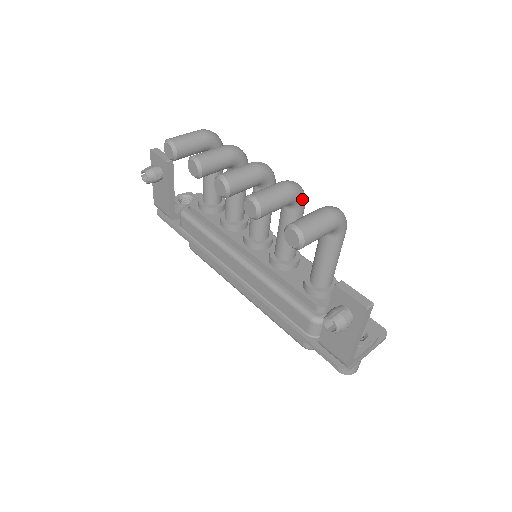
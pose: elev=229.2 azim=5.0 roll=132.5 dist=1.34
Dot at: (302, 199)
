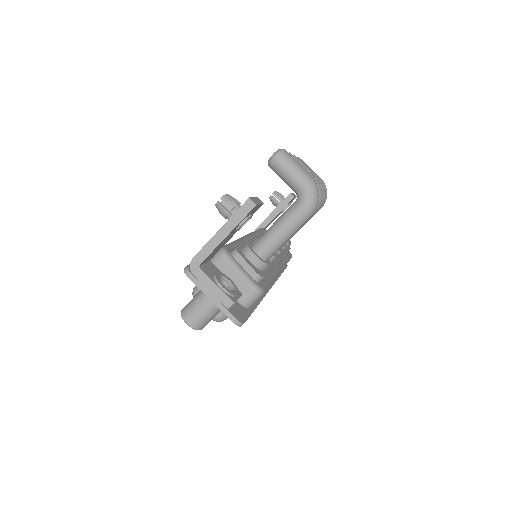
Dot at: occluded
